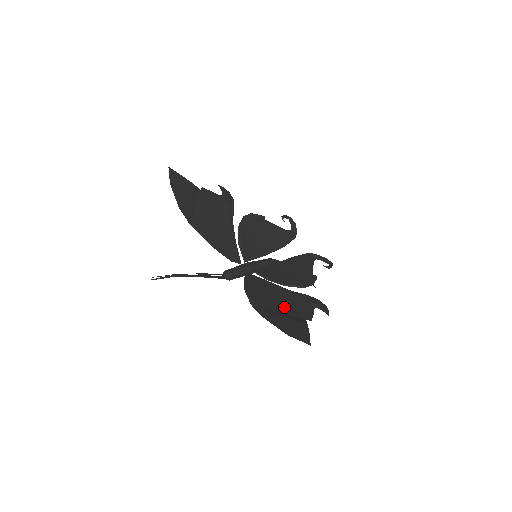
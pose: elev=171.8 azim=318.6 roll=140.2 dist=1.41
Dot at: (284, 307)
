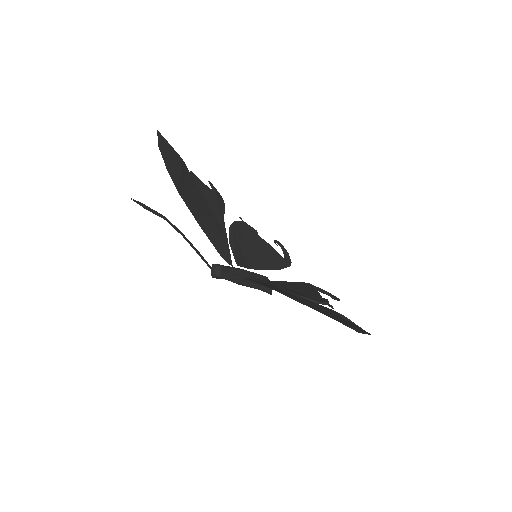
Dot at: occluded
